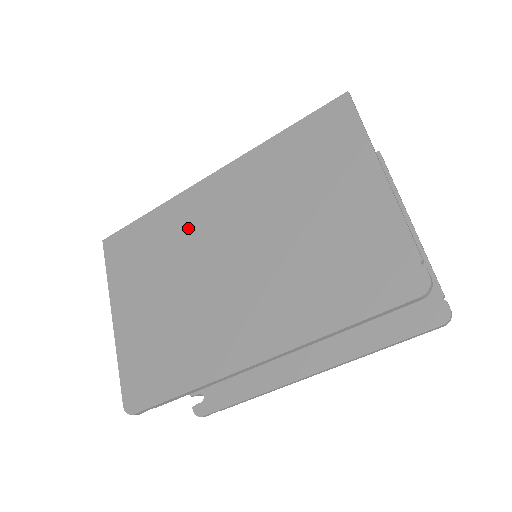
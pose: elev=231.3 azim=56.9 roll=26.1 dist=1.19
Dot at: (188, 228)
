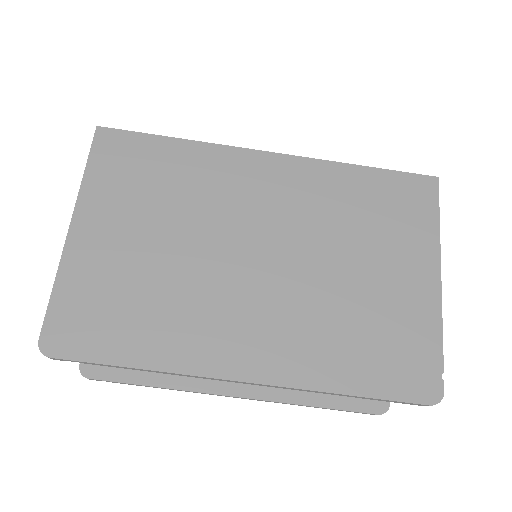
Dot at: (220, 189)
